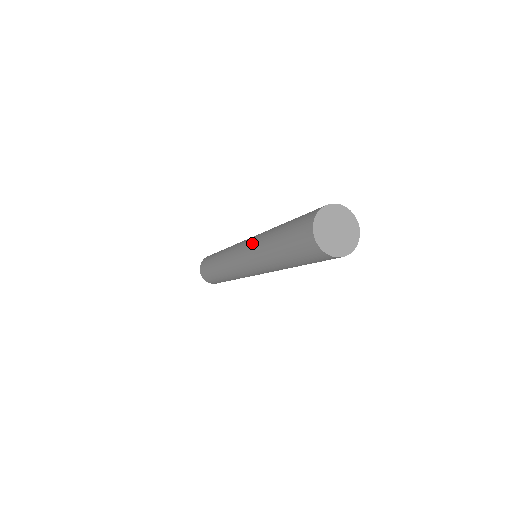
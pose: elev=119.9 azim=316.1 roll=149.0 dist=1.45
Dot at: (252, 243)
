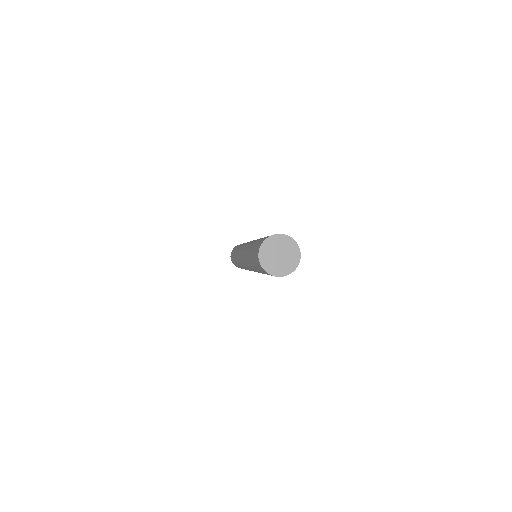
Dot at: (244, 251)
